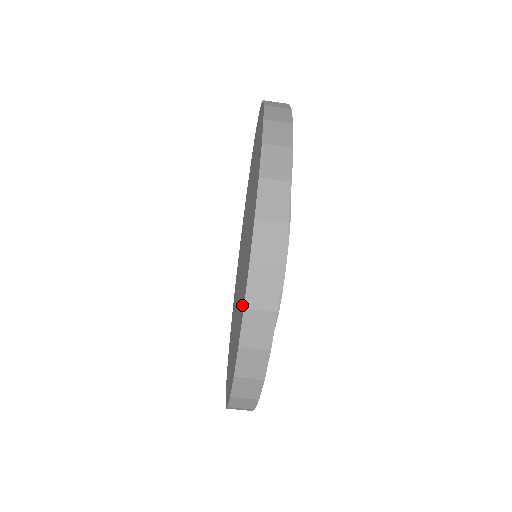
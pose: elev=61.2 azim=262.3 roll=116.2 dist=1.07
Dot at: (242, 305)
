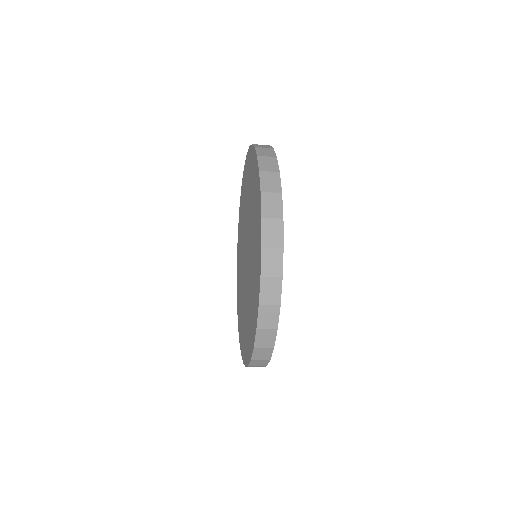
Dot at: (252, 335)
